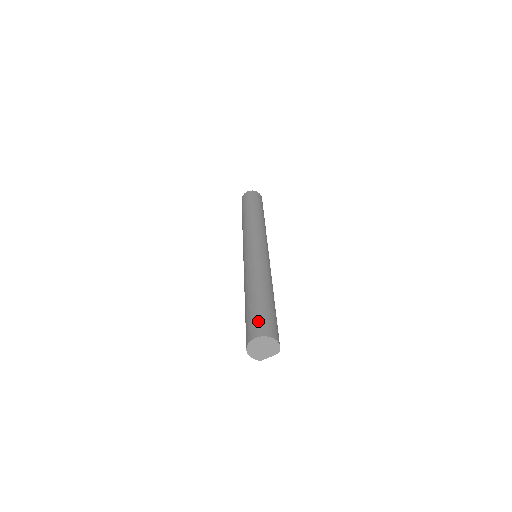
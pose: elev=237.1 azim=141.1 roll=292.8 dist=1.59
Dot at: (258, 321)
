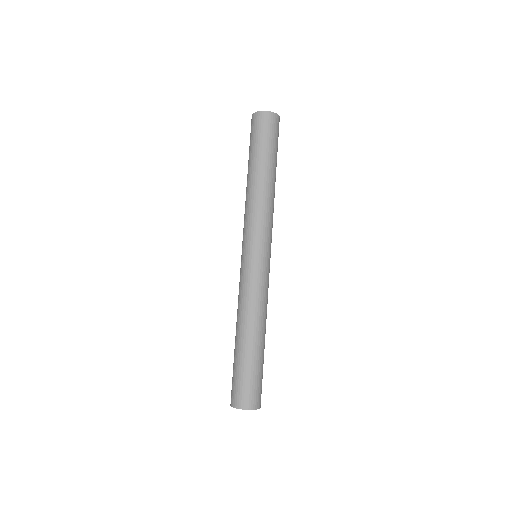
Dot at: (250, 389)
